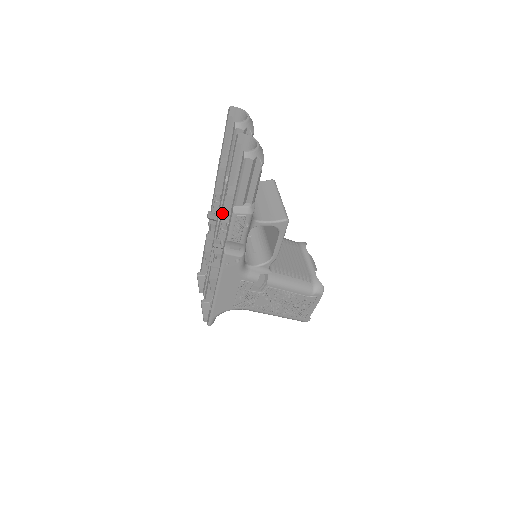
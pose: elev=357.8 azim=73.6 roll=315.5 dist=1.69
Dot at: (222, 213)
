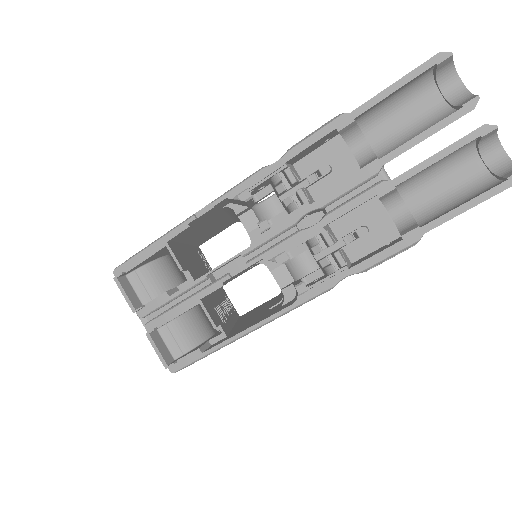
Dot at: (336, 218)
